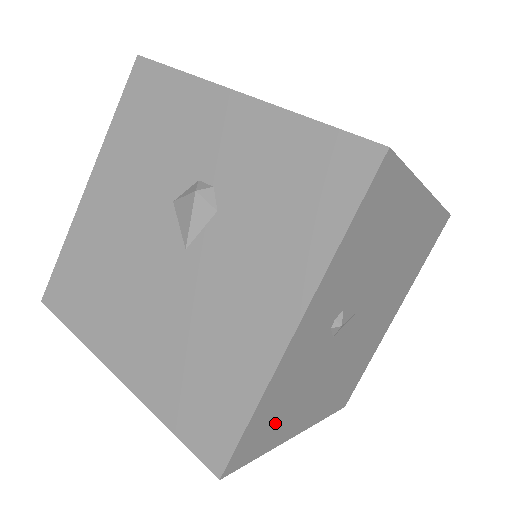
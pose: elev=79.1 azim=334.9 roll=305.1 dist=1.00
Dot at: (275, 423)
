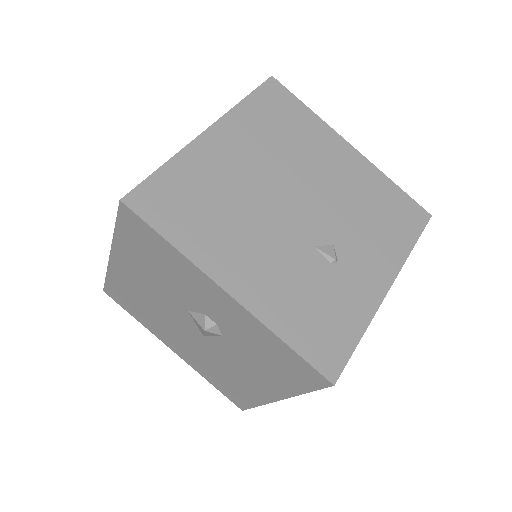
Dot at: occluded
